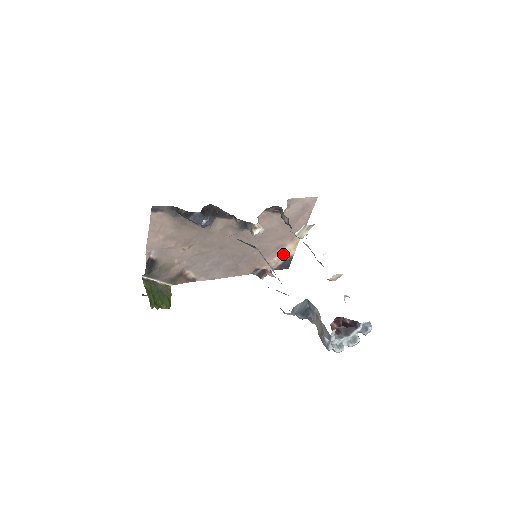
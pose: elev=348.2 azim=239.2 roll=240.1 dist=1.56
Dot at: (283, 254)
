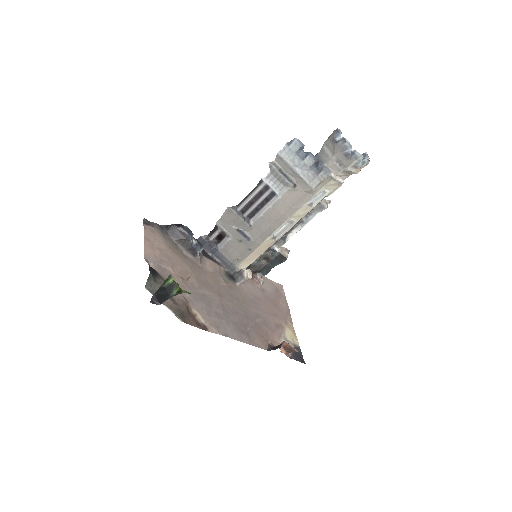
Dot at: (288, 340)
